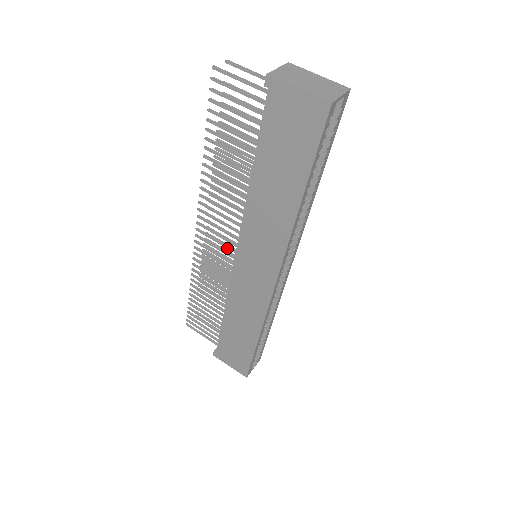
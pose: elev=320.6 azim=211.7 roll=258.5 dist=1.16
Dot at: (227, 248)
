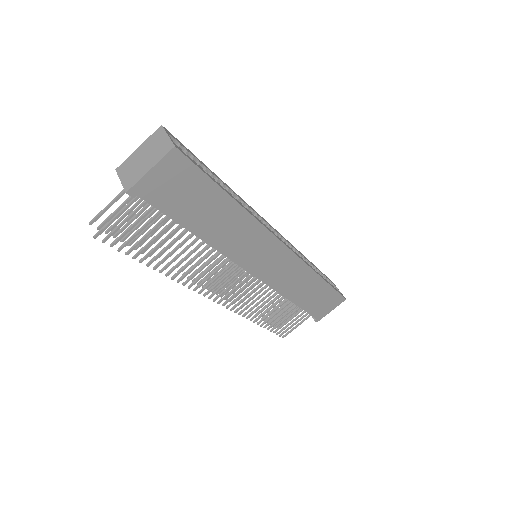
Dot at: occluded
